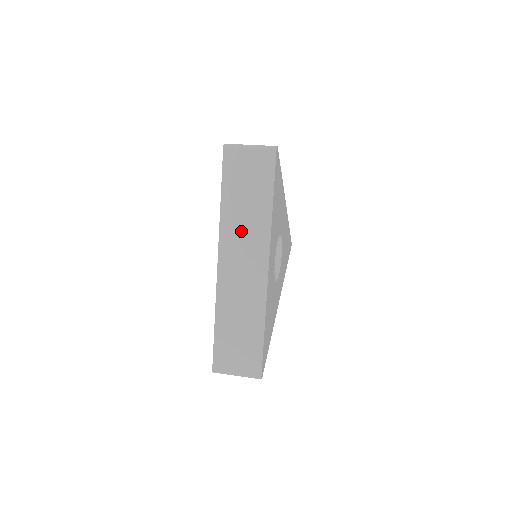
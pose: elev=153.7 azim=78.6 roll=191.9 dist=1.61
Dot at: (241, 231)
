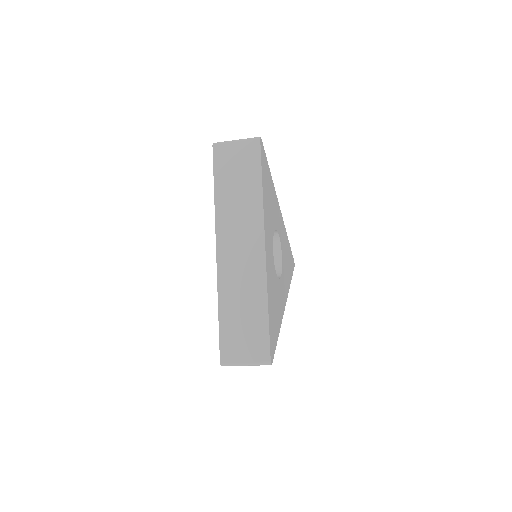
Dot at: (235, 217)
